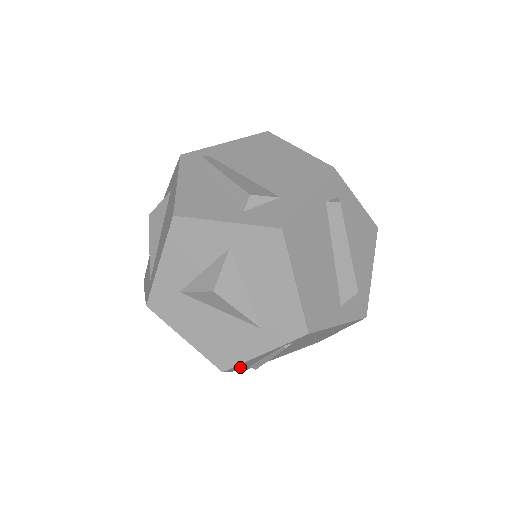
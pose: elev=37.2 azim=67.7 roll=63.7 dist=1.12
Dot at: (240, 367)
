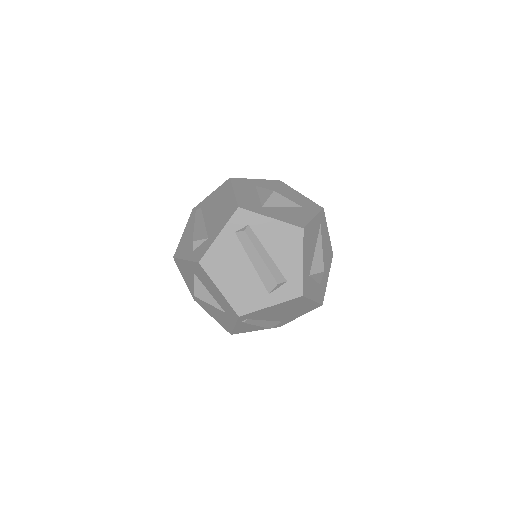
Dot at: (249, 330)
